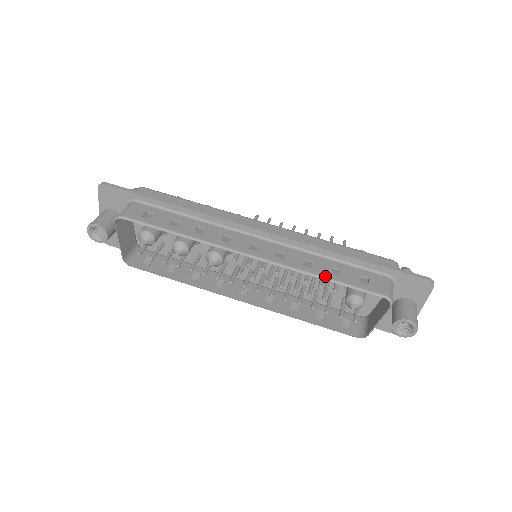
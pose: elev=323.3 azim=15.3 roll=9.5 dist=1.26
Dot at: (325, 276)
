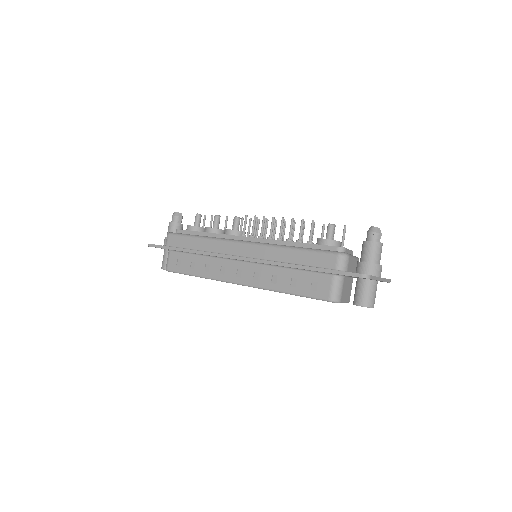
Dot at: (285, 291)
